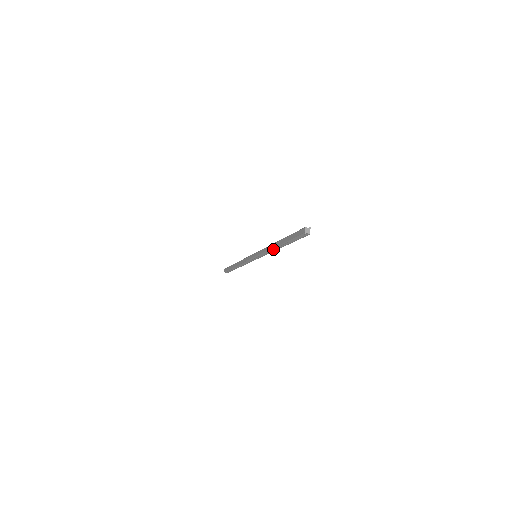
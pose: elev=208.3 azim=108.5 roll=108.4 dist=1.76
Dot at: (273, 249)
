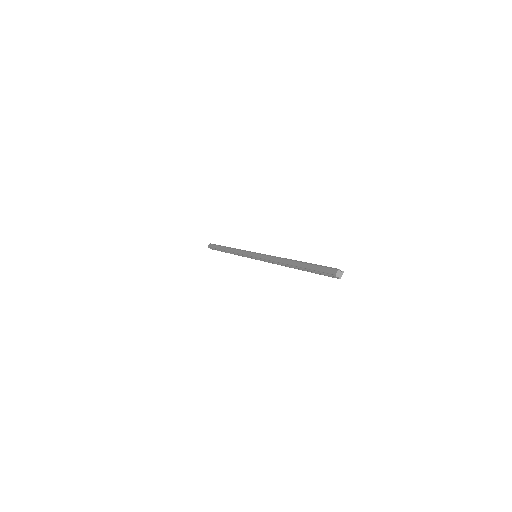
Dot at: (282, 263)
